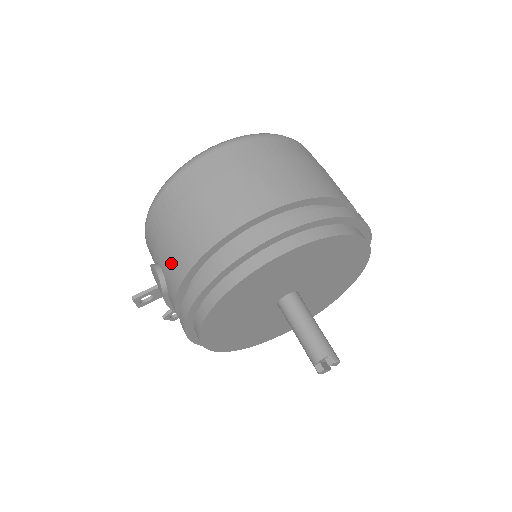
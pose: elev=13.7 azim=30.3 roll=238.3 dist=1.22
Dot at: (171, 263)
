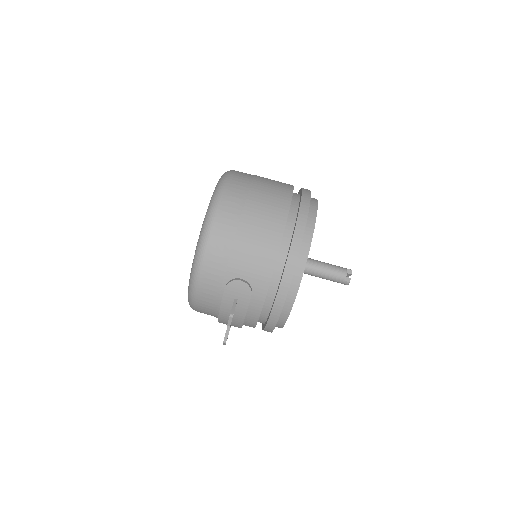
Dot at: (256, 262)
